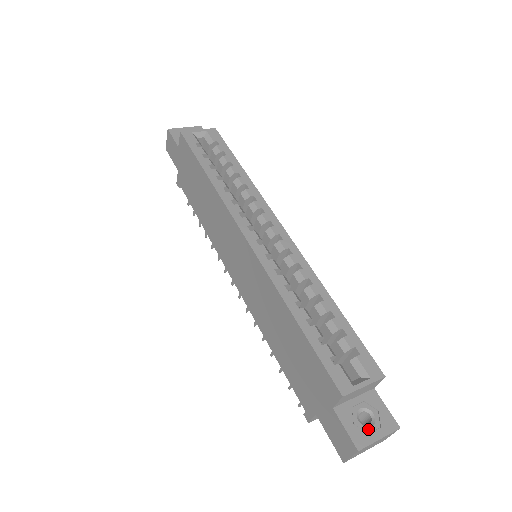
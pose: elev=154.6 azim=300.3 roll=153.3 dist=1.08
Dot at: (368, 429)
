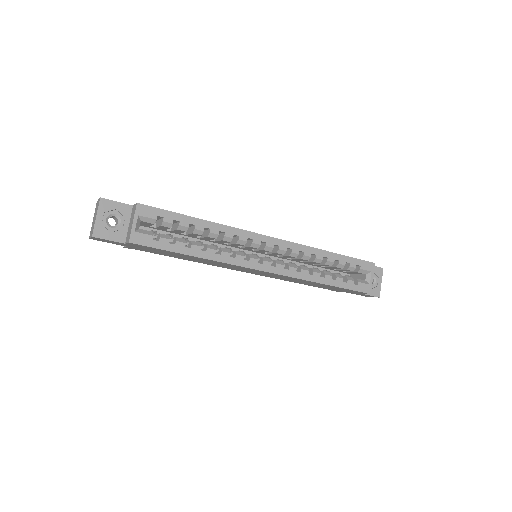
Dot at: (376, 284)
